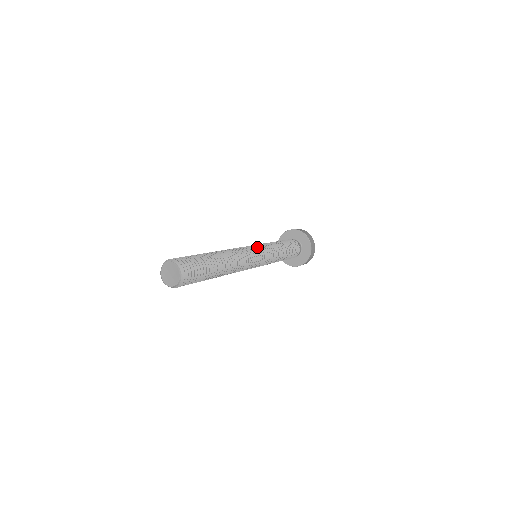
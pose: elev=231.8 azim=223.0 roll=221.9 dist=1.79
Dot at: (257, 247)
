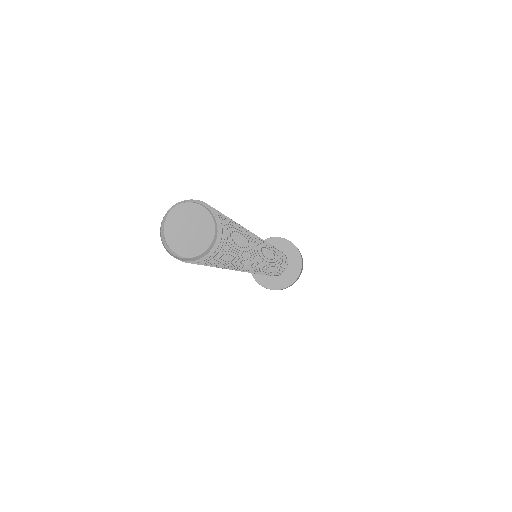
Dot at: occluded
